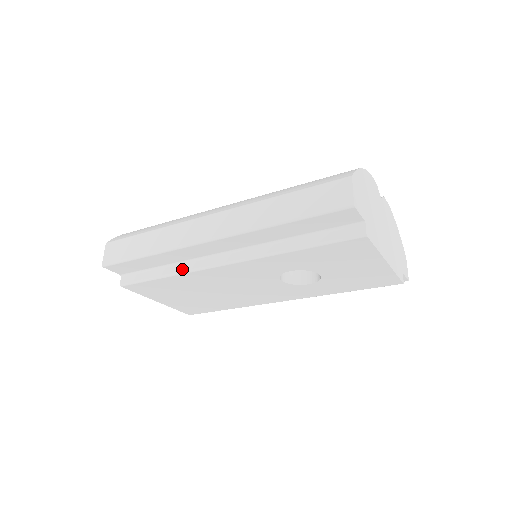
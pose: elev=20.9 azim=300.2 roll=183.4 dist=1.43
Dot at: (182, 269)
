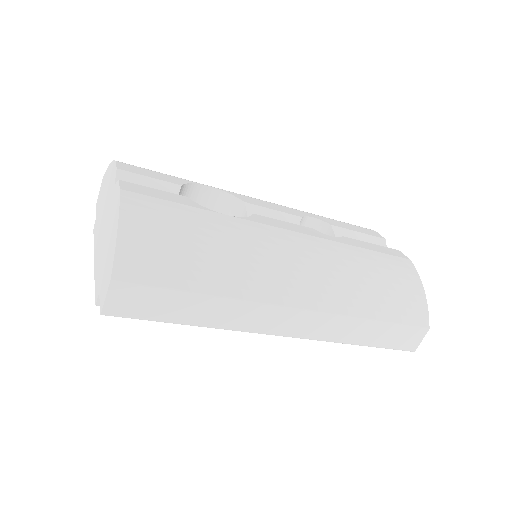
Dot at: occluded
